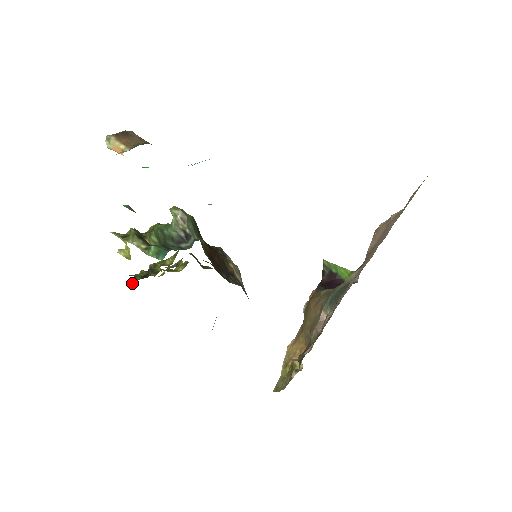
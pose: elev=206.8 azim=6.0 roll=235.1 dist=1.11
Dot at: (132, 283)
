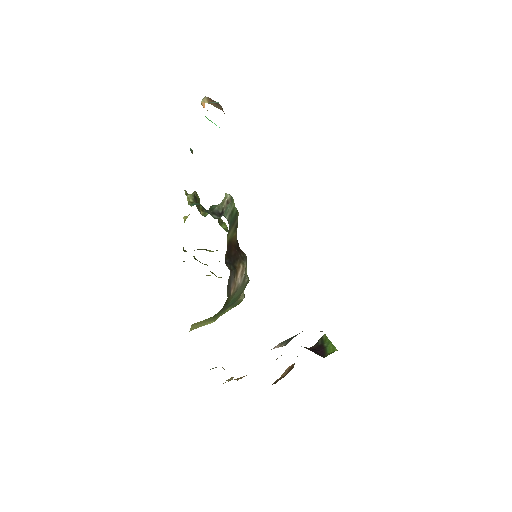
Dot at: (183, 261)
